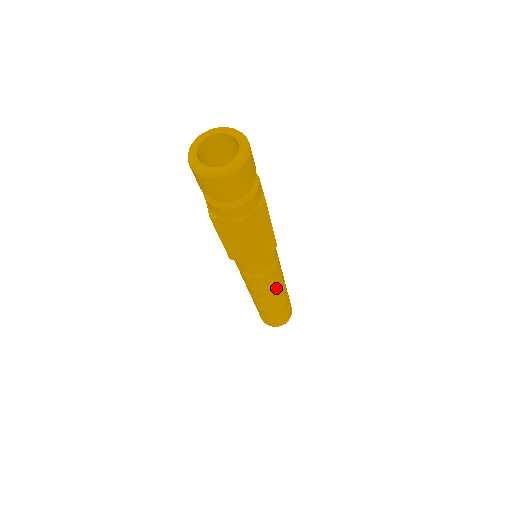
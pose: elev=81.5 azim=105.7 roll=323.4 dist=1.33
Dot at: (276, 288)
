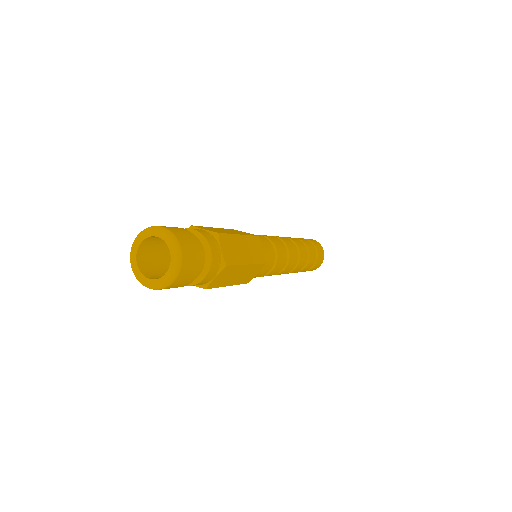
Dot at: (287, 269)
